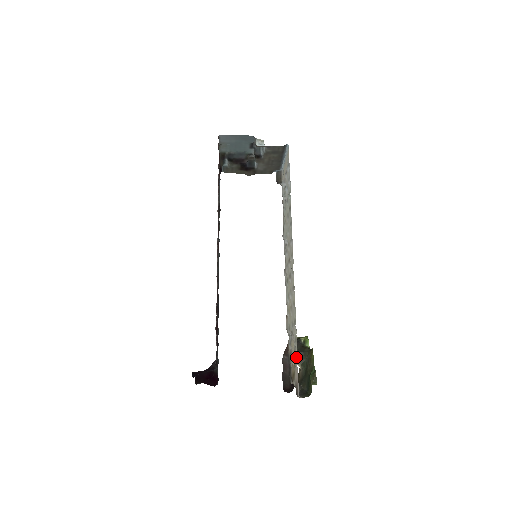
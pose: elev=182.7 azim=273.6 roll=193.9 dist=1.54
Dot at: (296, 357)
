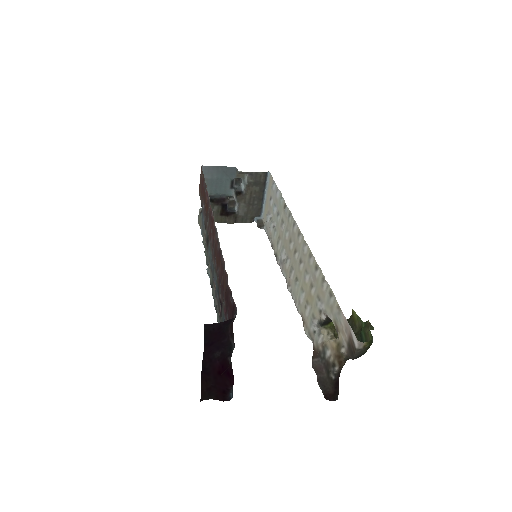
Dot at: (338, 307)
